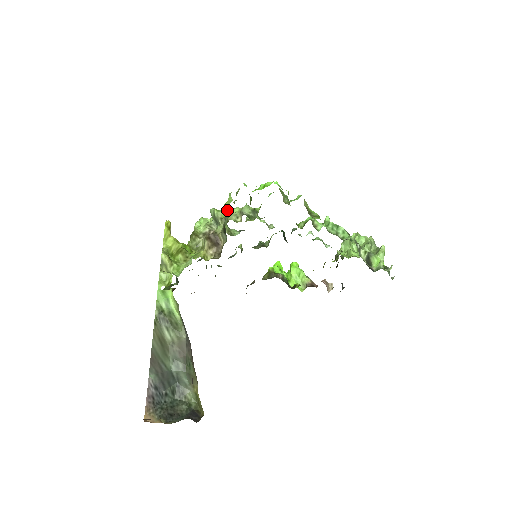
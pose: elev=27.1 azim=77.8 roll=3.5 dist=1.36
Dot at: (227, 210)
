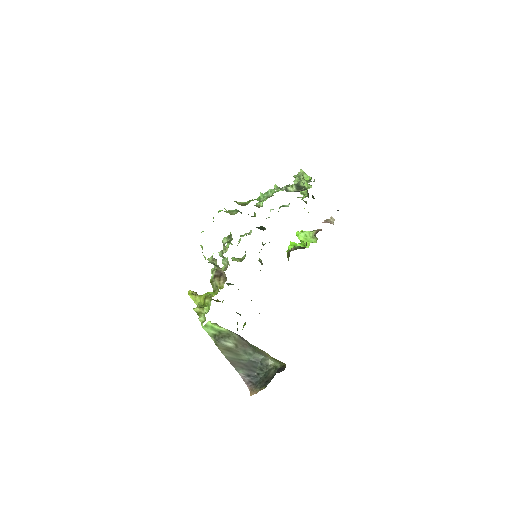
Dot at: (220, 252)
